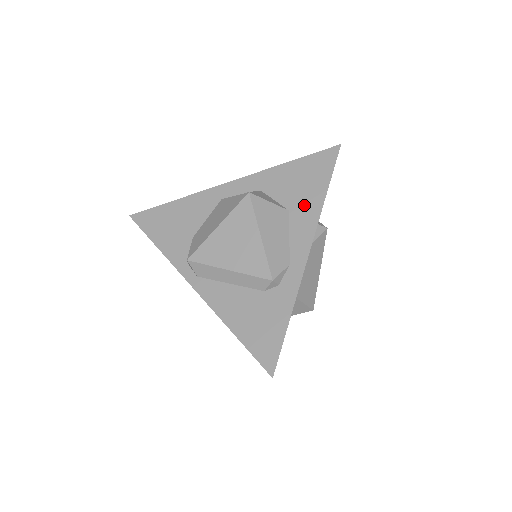
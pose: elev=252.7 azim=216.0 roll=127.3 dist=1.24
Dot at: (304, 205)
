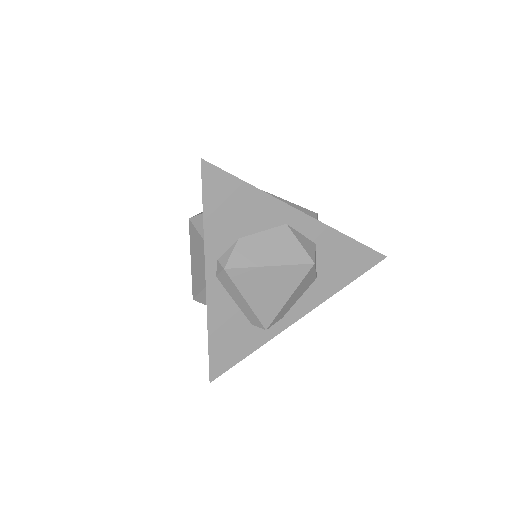
Dot at: (328, 283)
